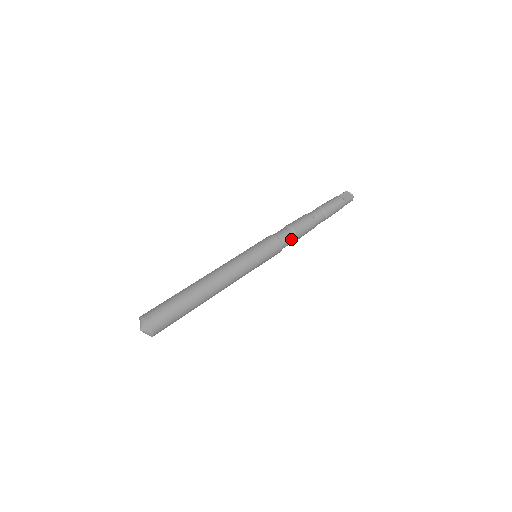
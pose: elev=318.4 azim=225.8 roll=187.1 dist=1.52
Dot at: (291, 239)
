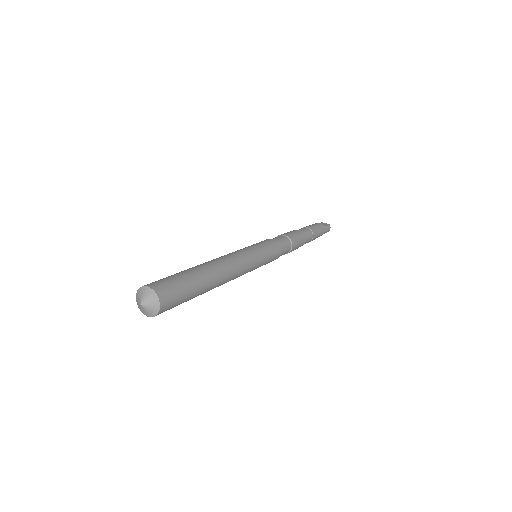
Dot at: (287, 245)
